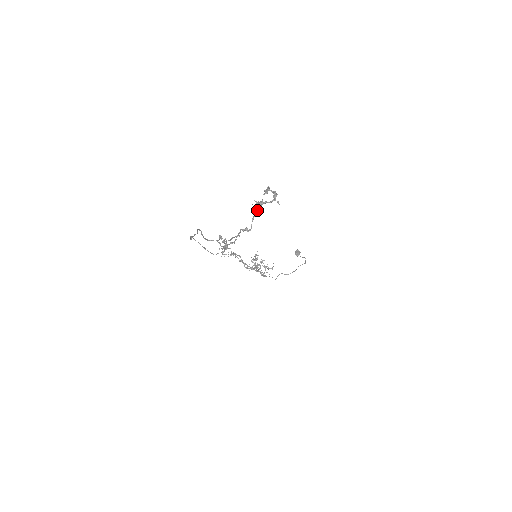
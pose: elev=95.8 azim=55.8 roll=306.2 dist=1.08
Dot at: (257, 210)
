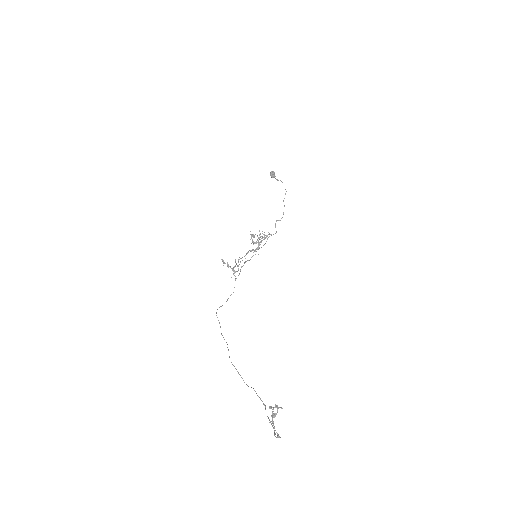
Dot at: (277, 434)
